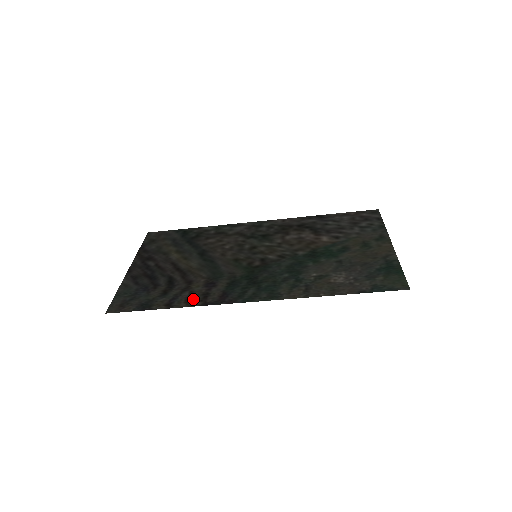
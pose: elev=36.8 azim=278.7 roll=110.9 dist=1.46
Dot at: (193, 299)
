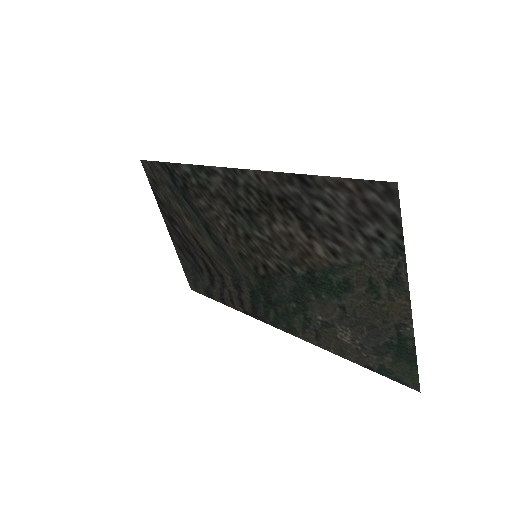
Dot at: (235, 302)
